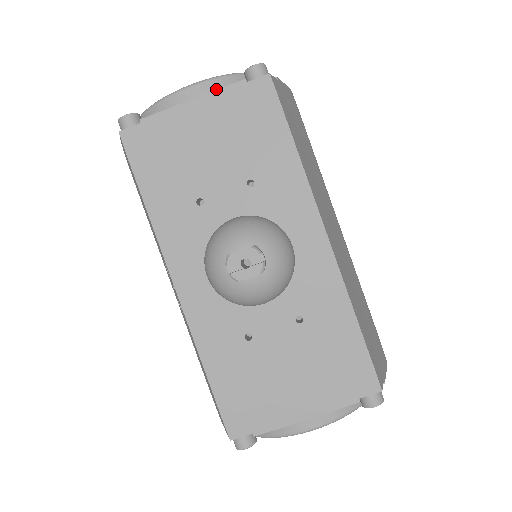
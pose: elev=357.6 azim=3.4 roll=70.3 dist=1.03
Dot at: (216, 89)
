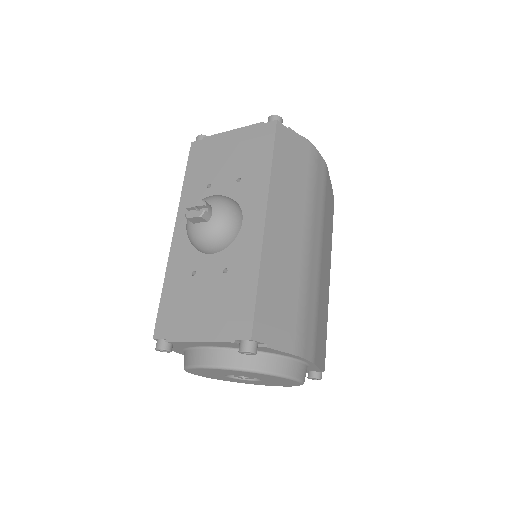
Dot at: occluded
